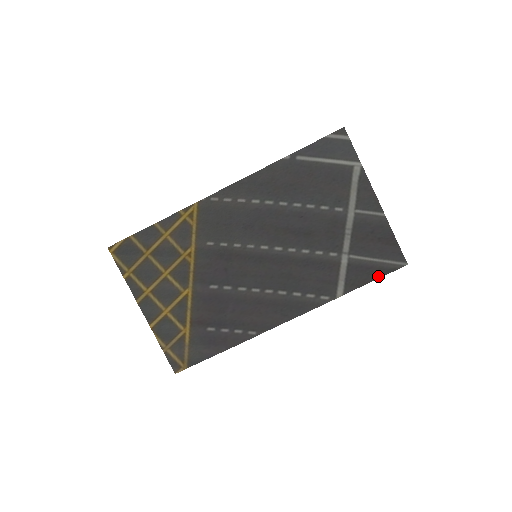
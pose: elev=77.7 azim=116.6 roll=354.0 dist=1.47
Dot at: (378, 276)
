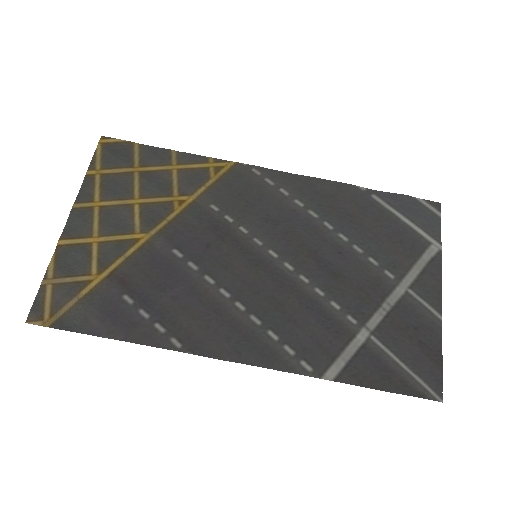
Dot at: (394, 389)
